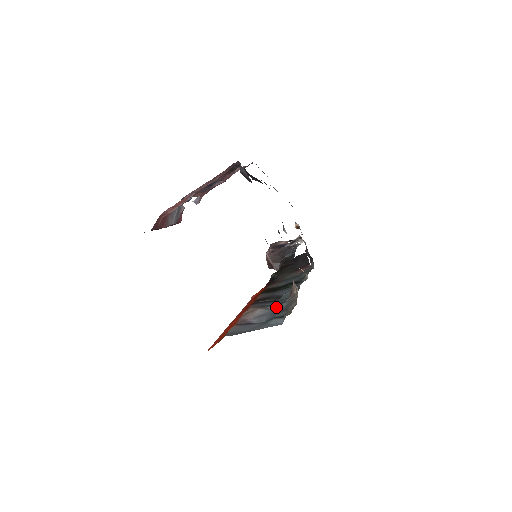
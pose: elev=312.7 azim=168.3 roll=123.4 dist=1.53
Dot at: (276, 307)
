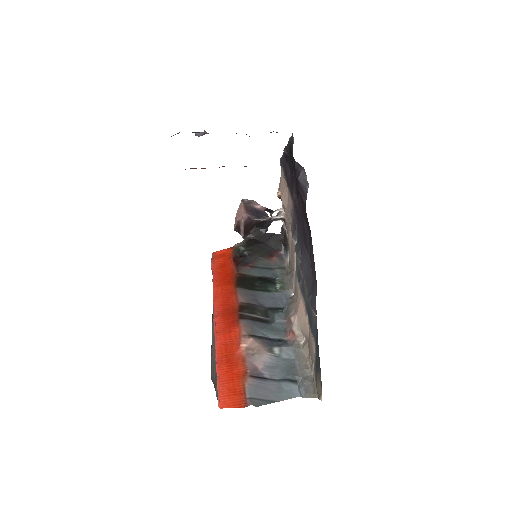
Dot at: (282, 354)
